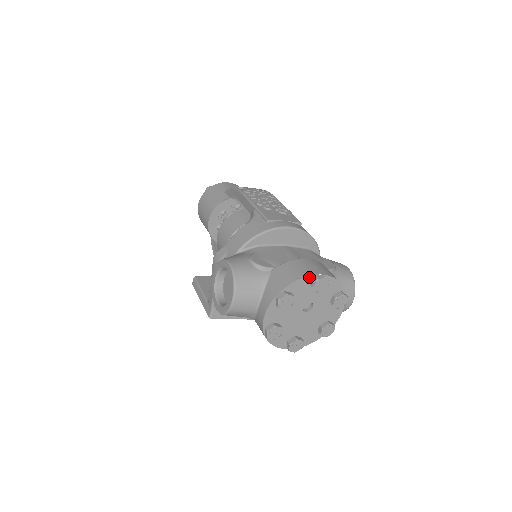
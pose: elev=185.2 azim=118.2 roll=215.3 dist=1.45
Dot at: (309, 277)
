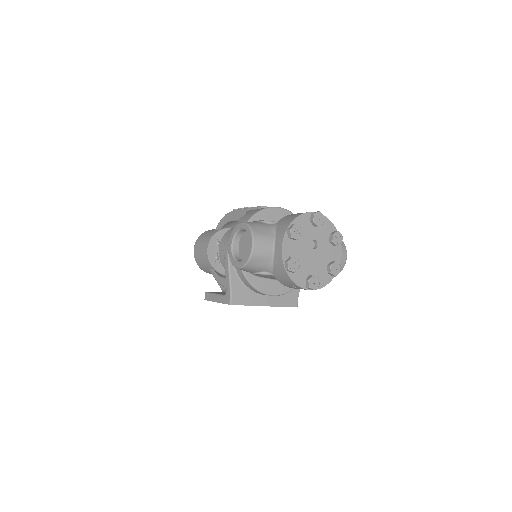
Dot at: (308, 214)
